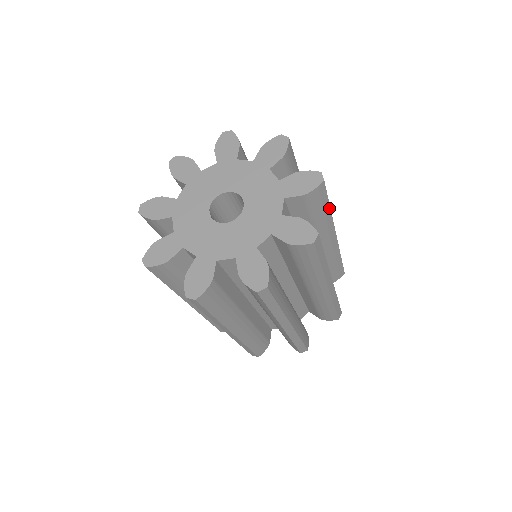
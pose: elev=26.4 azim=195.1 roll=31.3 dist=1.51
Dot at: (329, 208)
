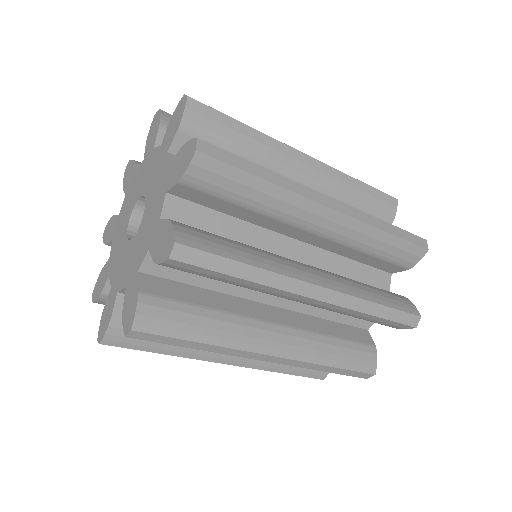
Dot at: (262, 181)
